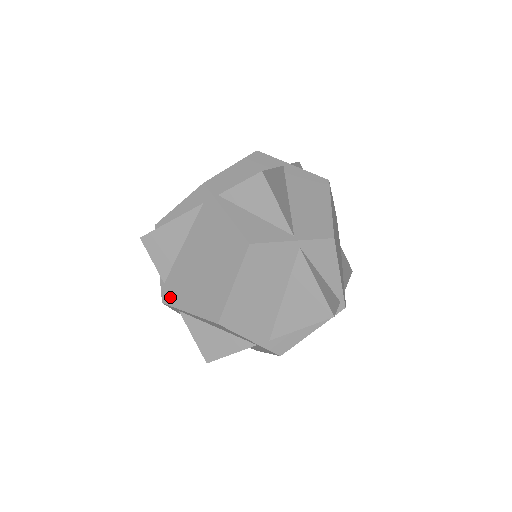
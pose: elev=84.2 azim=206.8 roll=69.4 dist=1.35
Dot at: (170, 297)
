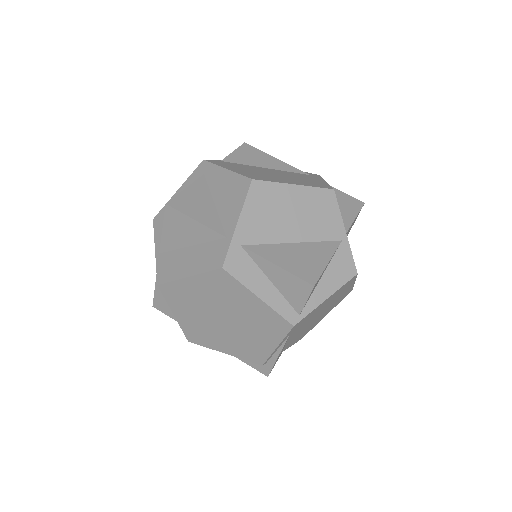
Dot at: (218, 162)
